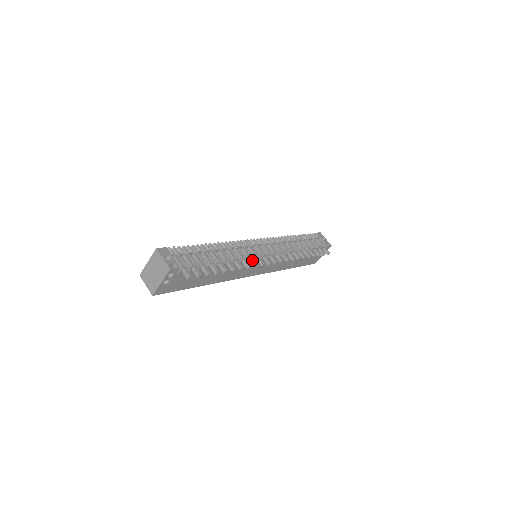
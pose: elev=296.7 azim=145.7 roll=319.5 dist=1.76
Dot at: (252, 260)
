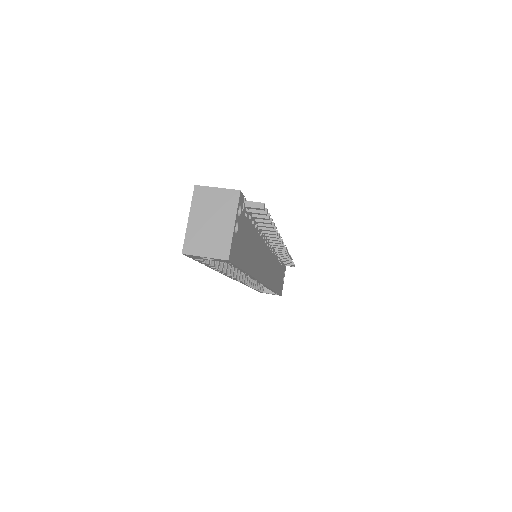
Dot at: occluded
